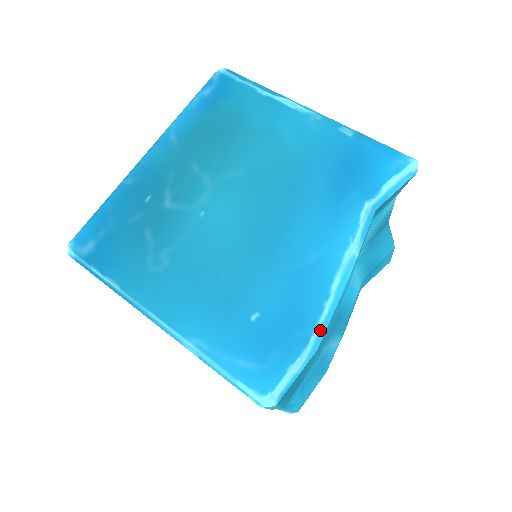
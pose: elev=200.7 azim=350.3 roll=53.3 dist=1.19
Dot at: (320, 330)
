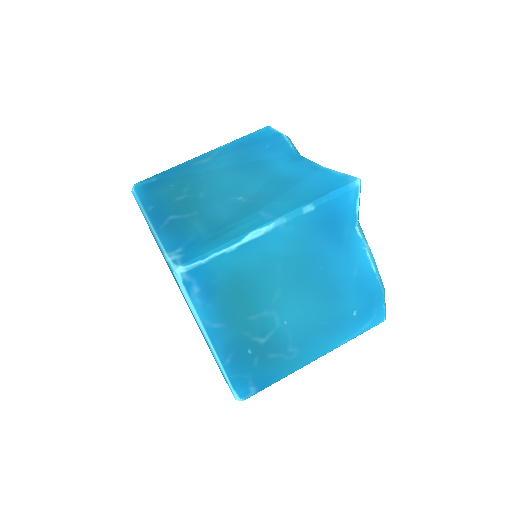
Dot at: (382, 284)
